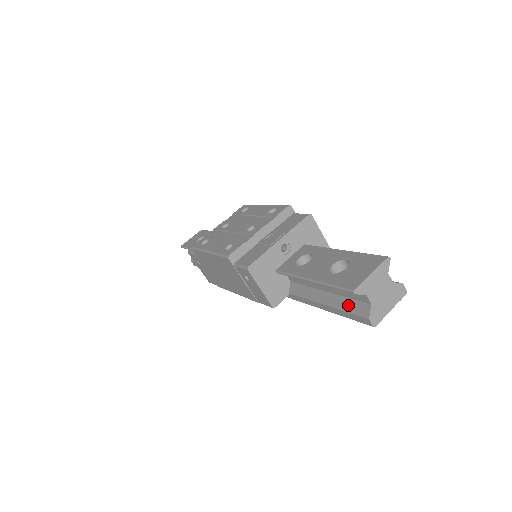
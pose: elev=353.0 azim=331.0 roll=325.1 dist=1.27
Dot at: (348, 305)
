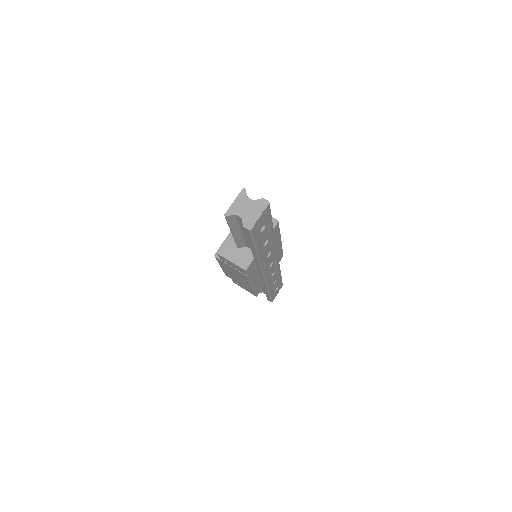
Dot at: occluded
